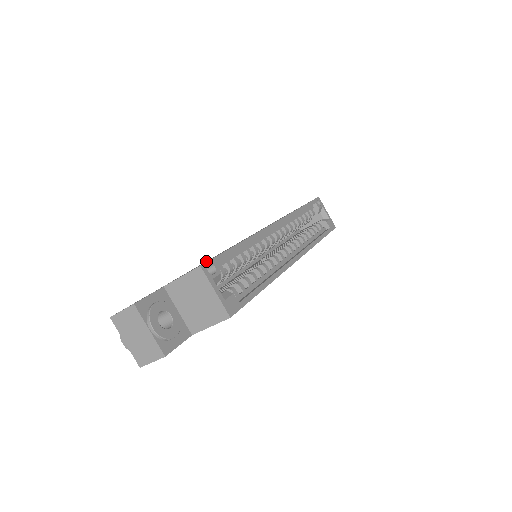
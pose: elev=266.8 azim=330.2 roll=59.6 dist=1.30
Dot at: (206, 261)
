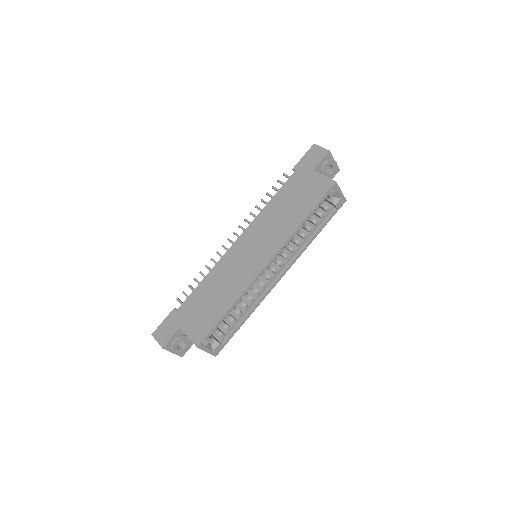
Dot at: (212, 287)
